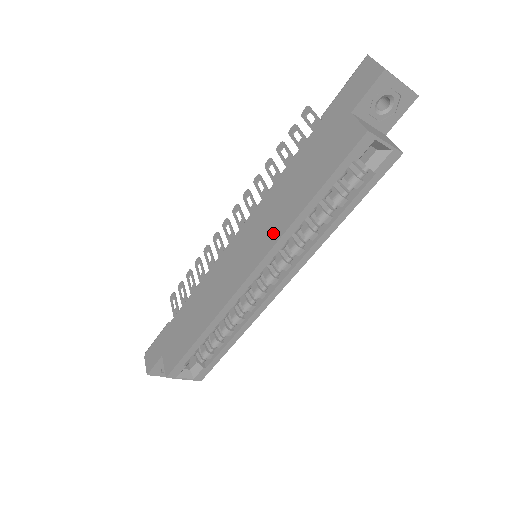
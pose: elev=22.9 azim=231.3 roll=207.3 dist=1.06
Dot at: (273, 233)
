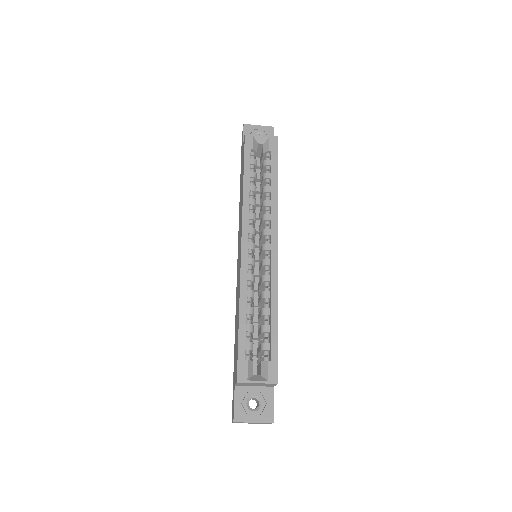
Dot at: (241, 214)
